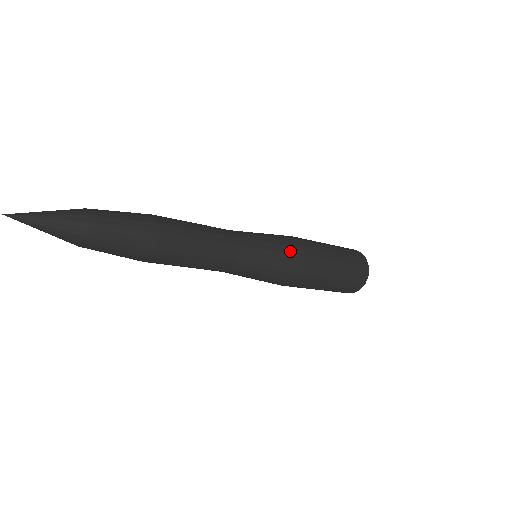
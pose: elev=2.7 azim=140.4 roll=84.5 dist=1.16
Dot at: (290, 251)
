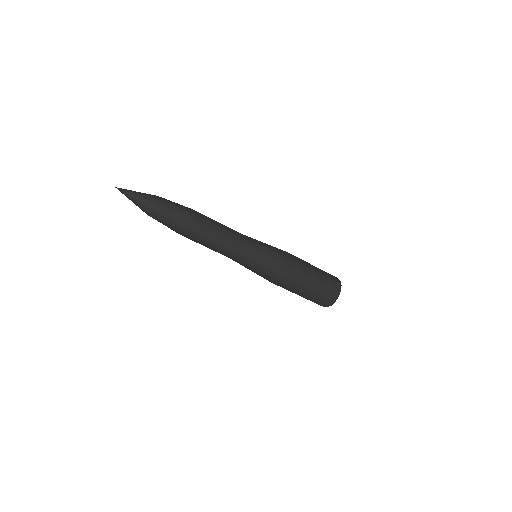
Dot at: (276, 264)
